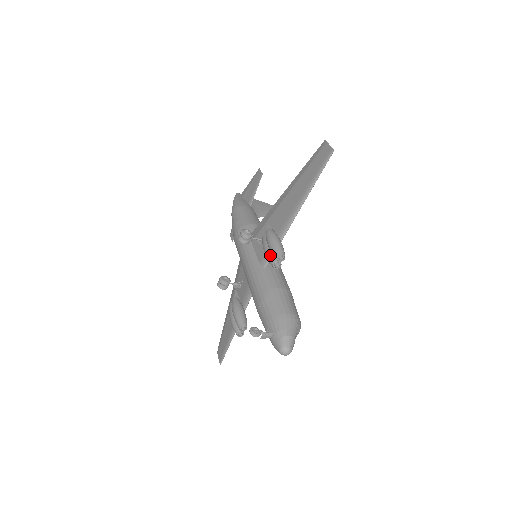
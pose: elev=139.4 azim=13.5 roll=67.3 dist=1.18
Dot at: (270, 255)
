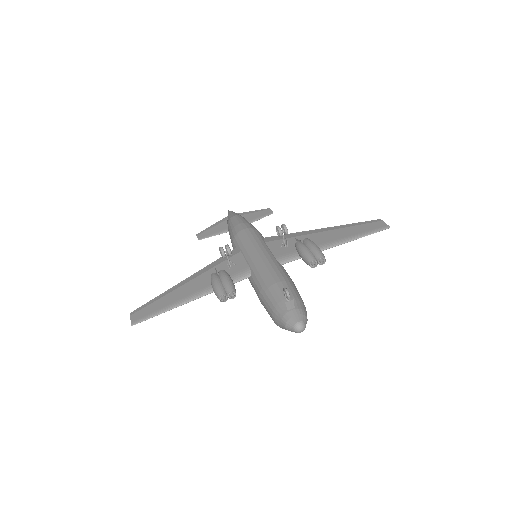
Dot at: (312, 254)
